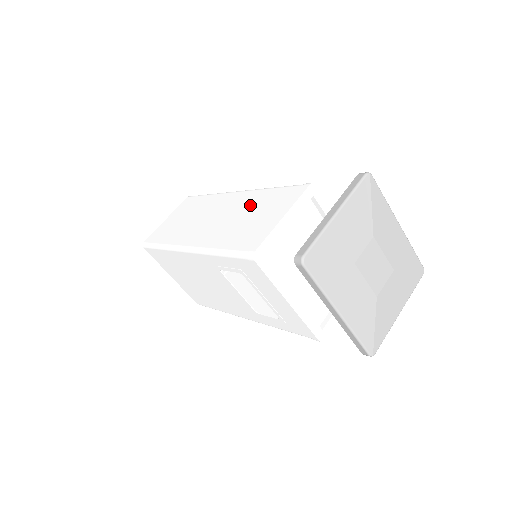
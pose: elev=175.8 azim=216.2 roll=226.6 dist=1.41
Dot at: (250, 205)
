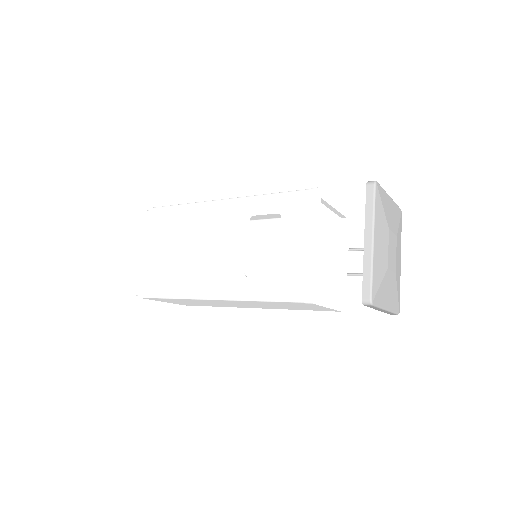
Dot at: occluded
